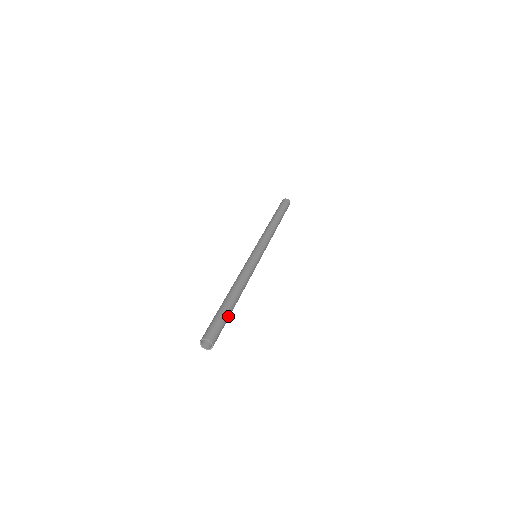
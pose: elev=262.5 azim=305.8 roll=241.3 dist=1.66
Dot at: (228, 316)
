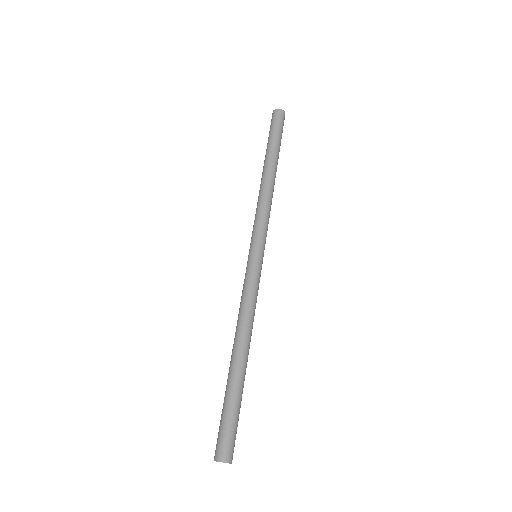
Dot at: (241, 400)
